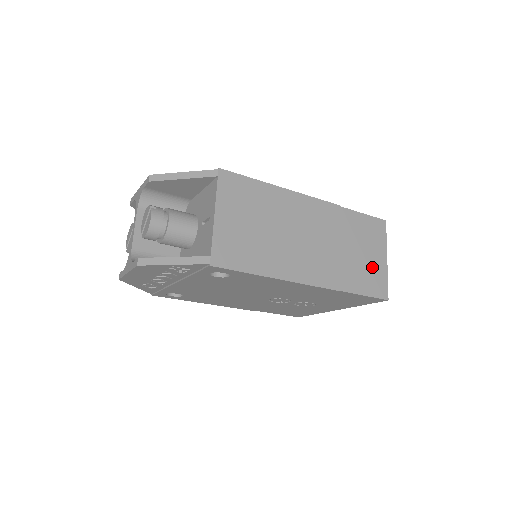
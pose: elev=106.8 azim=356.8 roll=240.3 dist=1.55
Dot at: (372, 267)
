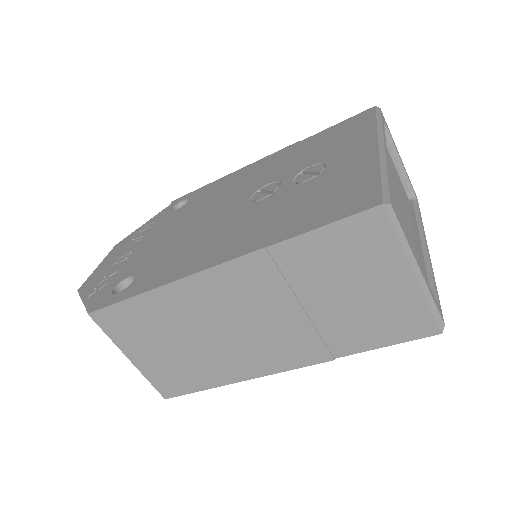
Dot at: (382, 303)
